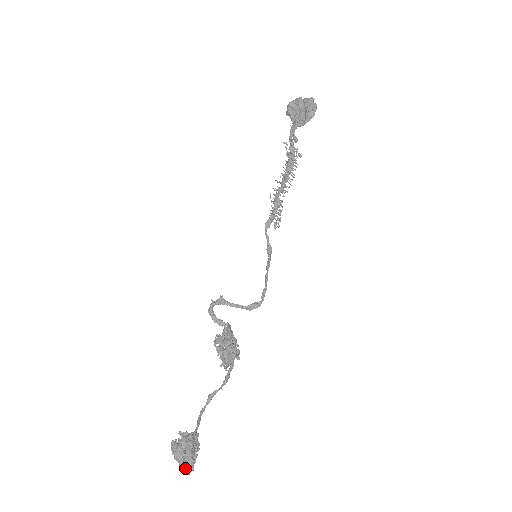
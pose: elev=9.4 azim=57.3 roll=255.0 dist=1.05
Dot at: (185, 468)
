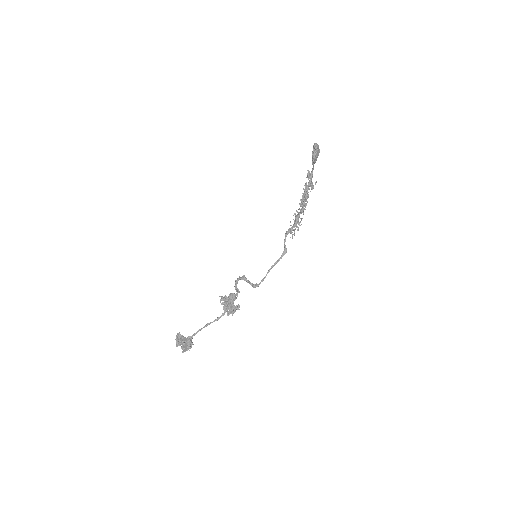
Dot at: (183, 349)
